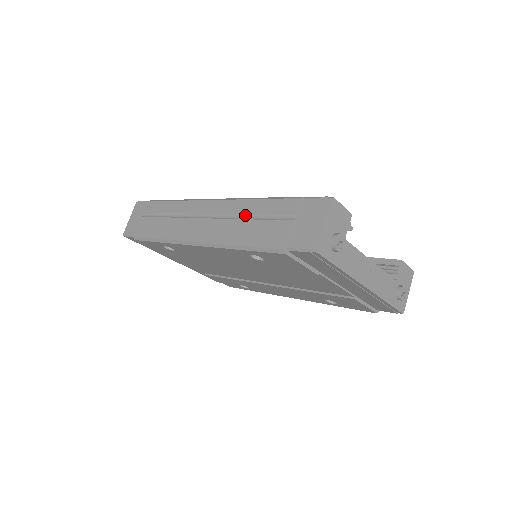
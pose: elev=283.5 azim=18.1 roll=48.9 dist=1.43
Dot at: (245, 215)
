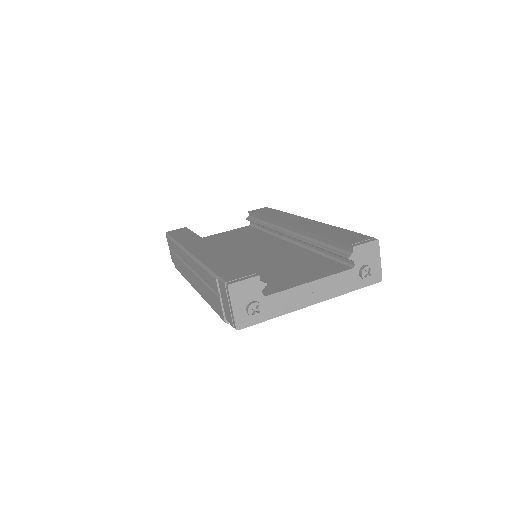
Dot at: (203, 279)
